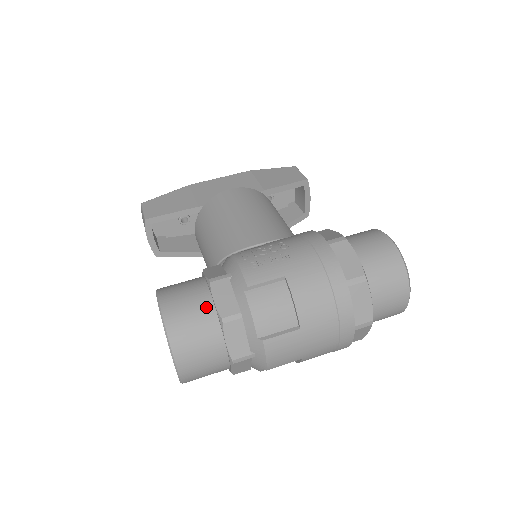
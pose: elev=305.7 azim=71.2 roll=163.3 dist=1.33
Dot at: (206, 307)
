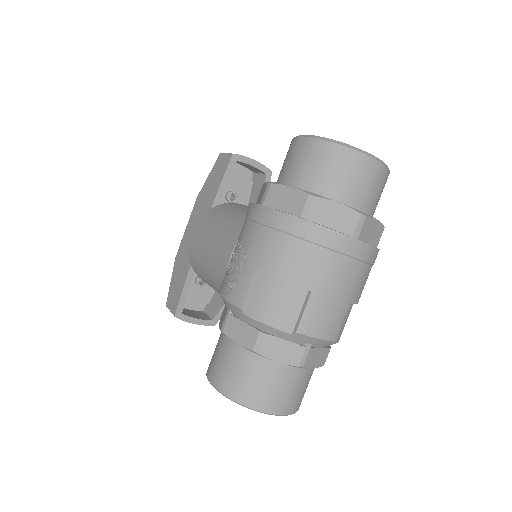
Dot at: (238, 353)
